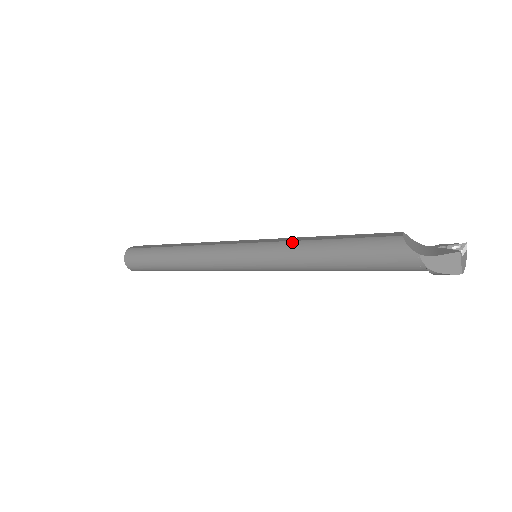
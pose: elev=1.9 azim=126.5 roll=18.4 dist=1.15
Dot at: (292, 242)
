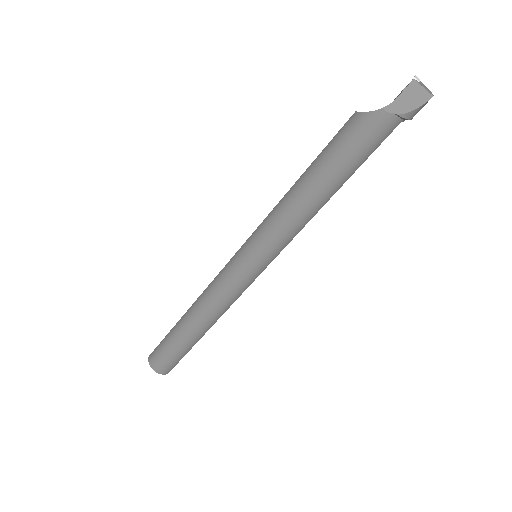
Dot at: (273, 210)
